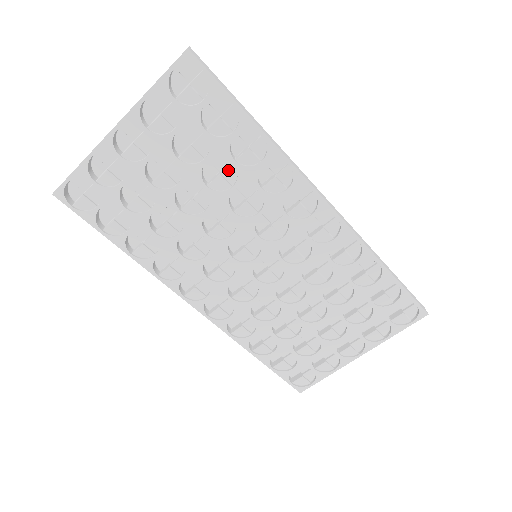
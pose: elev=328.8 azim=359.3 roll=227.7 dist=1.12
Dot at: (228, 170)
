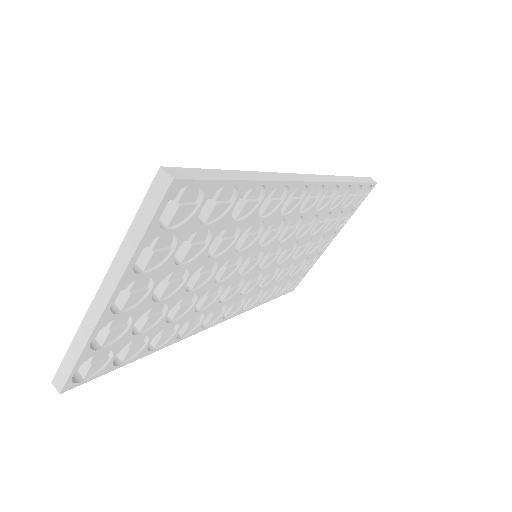
Dot at: (228, 230)
